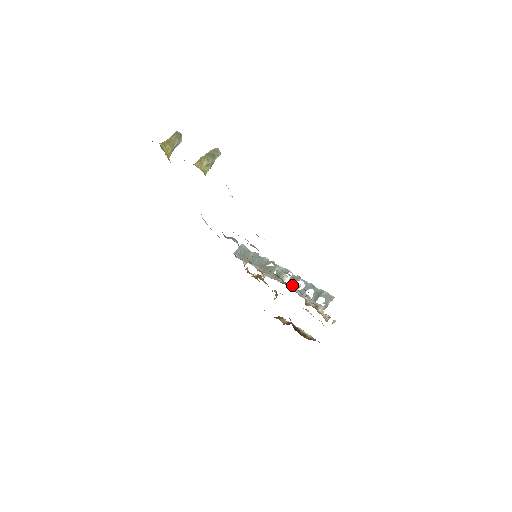
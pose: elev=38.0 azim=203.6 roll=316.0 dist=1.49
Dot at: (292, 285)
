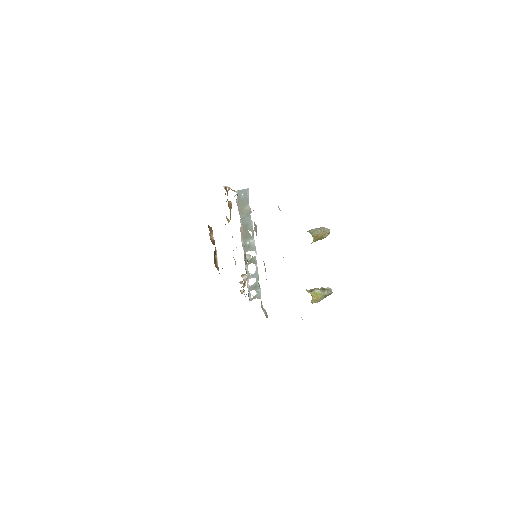
Dot at: (247, 255)
